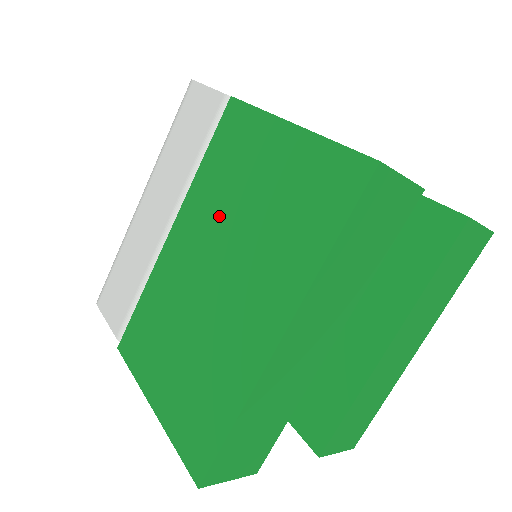
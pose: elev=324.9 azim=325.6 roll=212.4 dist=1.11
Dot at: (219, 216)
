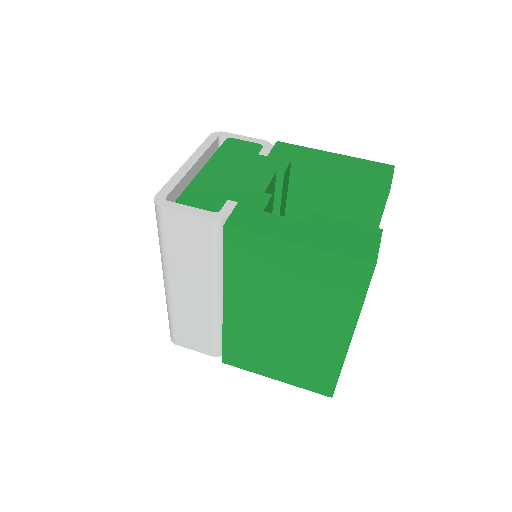
Dot at: (265, 294)
